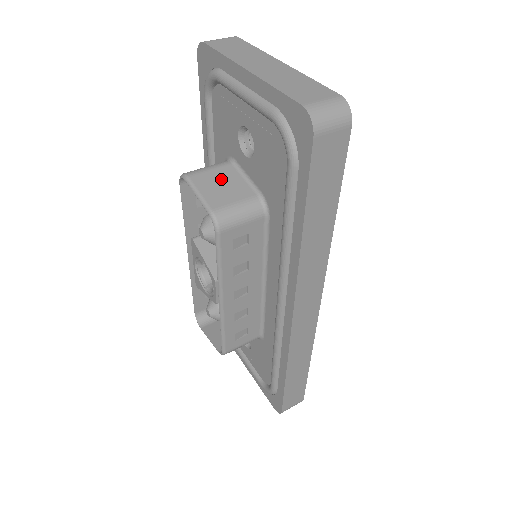
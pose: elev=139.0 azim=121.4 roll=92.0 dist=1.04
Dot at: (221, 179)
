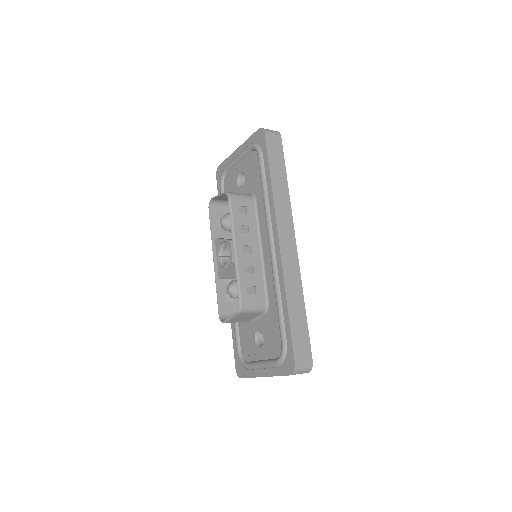
Dot at: occluded
